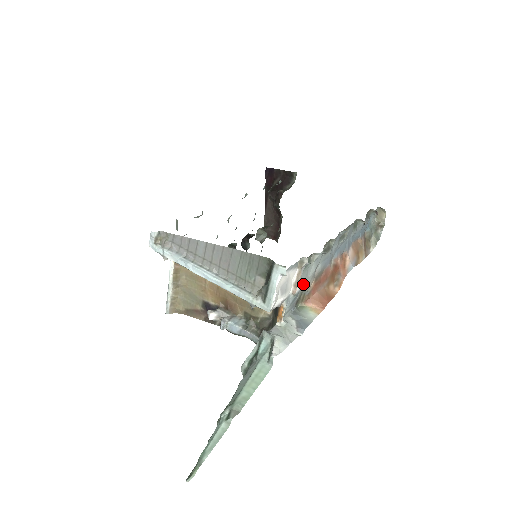
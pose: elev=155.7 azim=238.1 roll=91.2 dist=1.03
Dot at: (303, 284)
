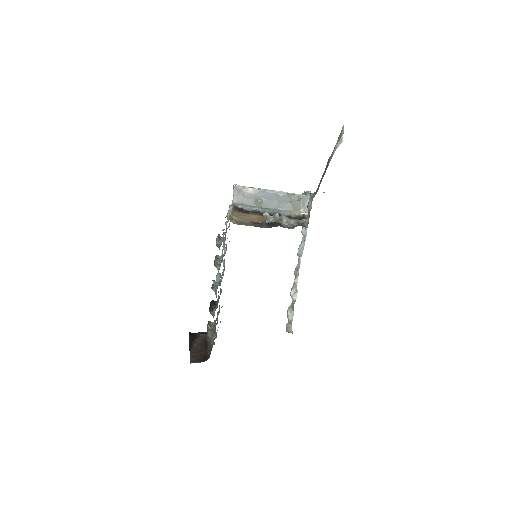
Dot at: occluded
